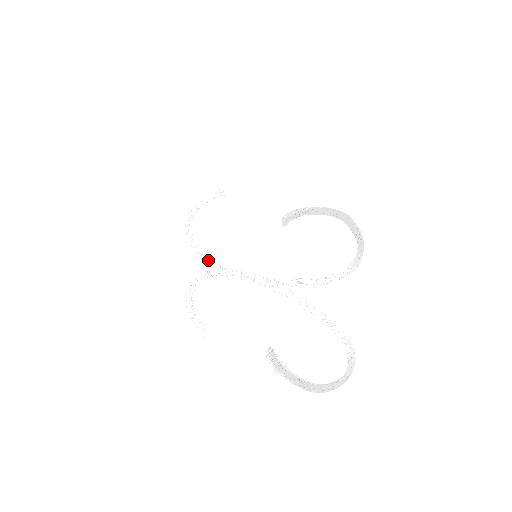
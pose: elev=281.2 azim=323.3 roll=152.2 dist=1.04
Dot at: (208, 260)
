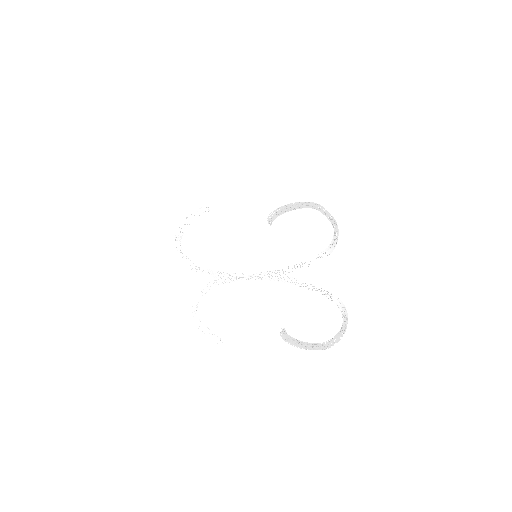
Dot at: (208, 272)
